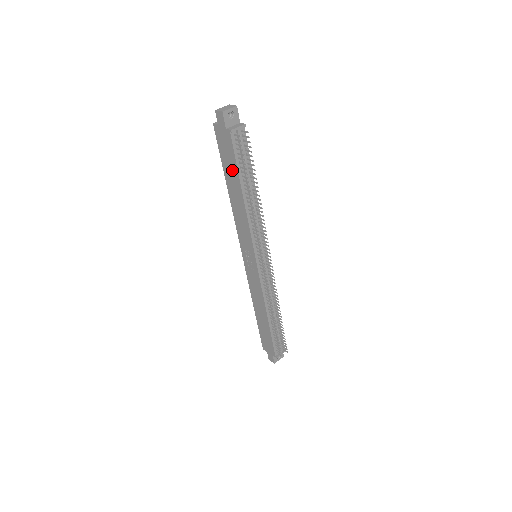
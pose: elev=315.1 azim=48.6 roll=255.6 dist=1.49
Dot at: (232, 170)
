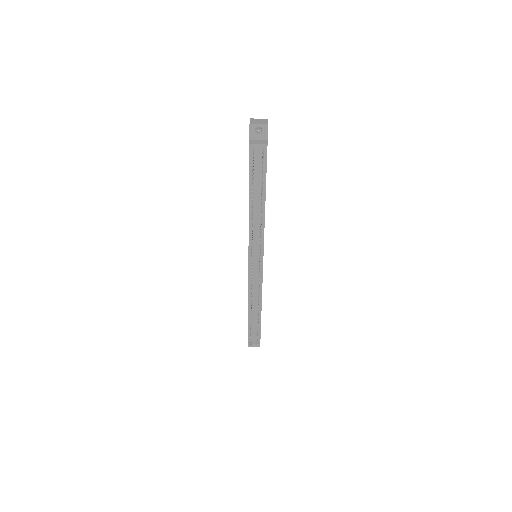
Dot at: occluded
